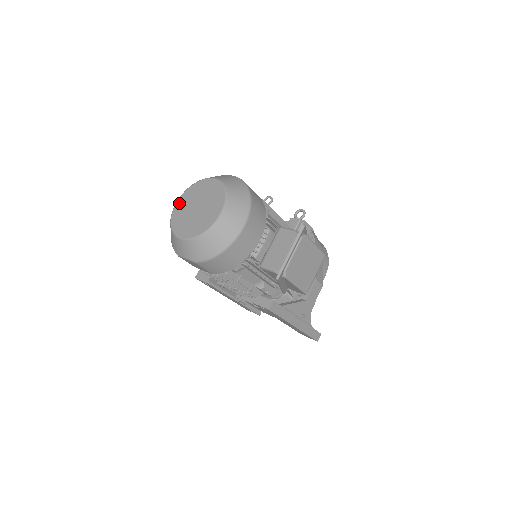
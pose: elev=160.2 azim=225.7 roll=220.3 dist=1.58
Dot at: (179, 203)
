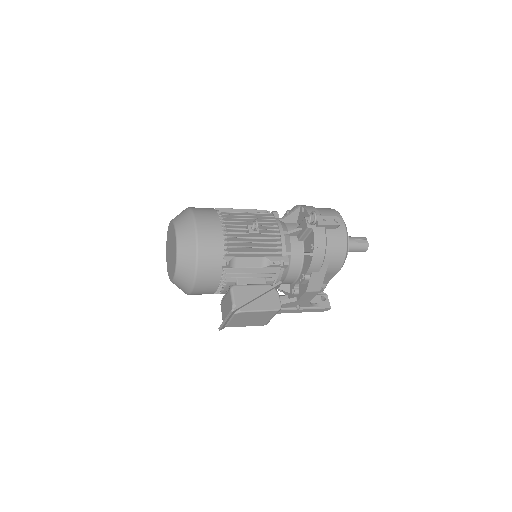
Dot at: (168, 230)
